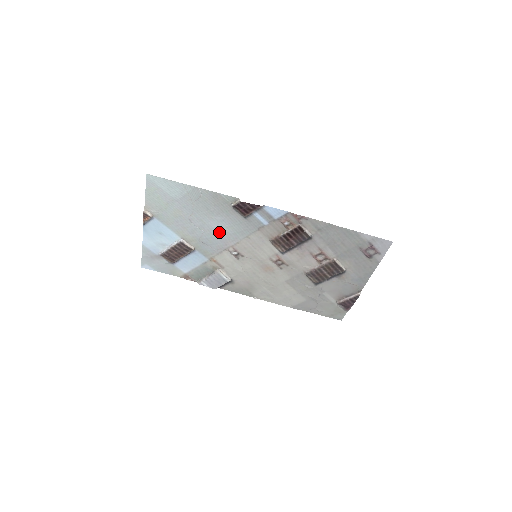
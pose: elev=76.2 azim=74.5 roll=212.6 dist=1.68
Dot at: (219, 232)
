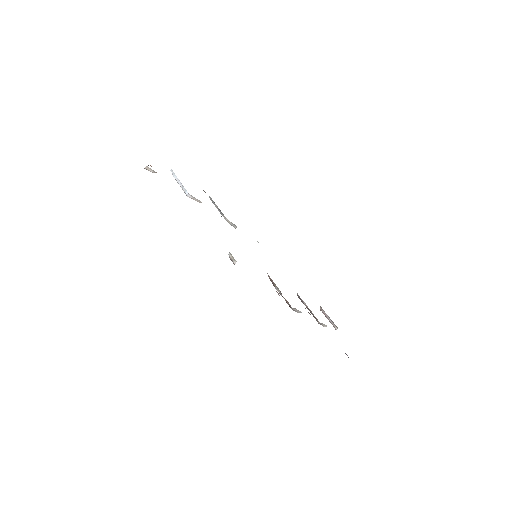
Dot at: occluded
